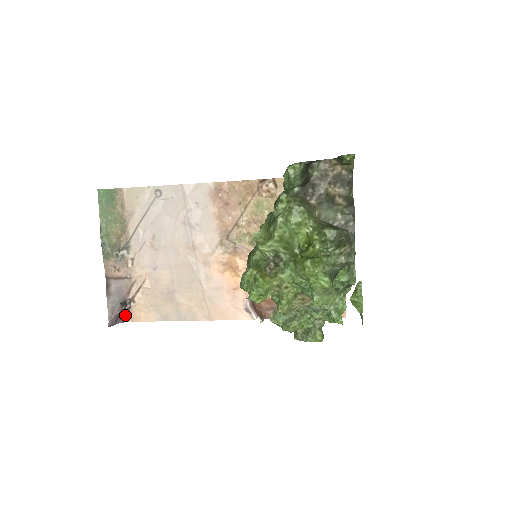
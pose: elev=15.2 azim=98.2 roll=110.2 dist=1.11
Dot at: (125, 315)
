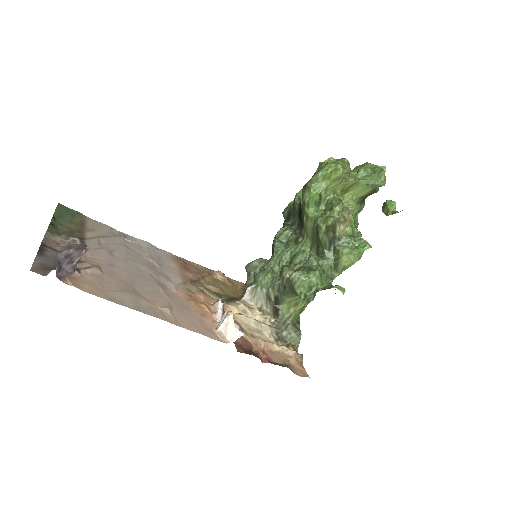
Dot at: (64, 273)
